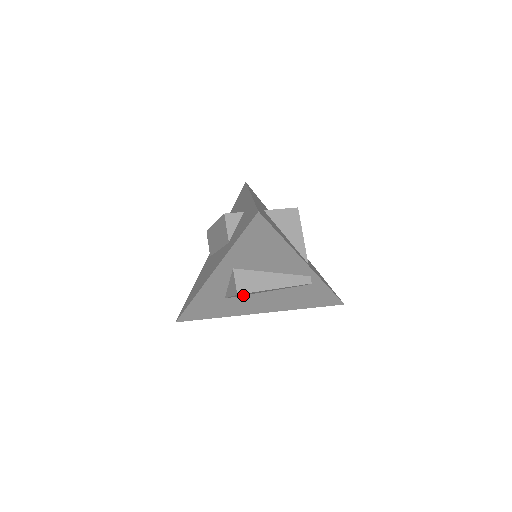
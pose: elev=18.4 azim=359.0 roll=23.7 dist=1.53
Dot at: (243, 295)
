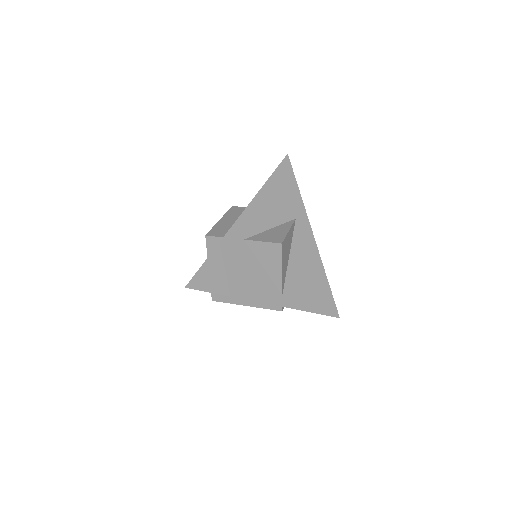
Dot at: occluded
